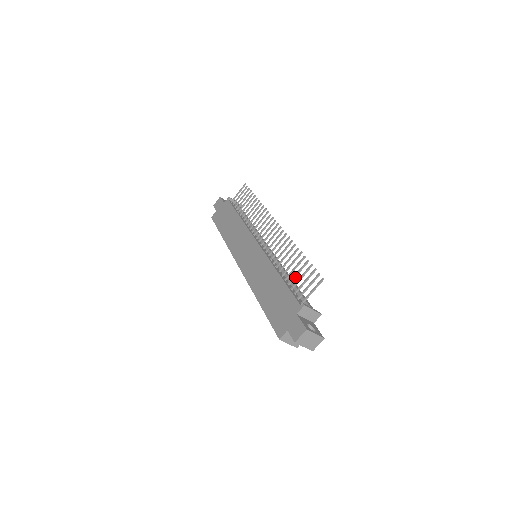
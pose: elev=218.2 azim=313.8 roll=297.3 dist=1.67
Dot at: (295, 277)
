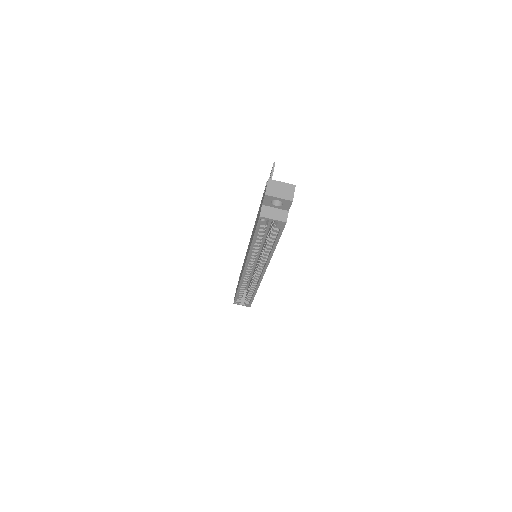
Dot at: occluded
